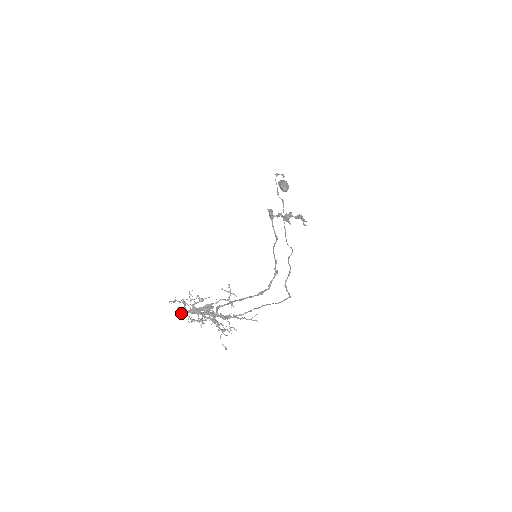
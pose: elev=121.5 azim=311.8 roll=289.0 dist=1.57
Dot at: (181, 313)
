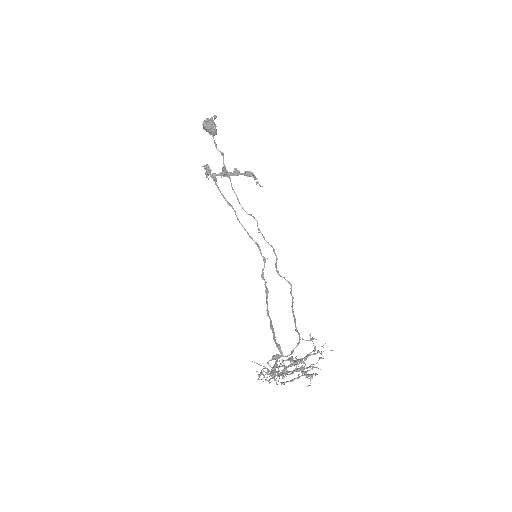
Dot at: (270, 382)
